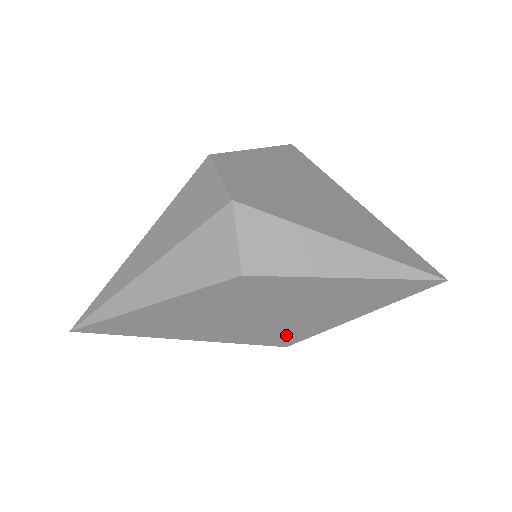
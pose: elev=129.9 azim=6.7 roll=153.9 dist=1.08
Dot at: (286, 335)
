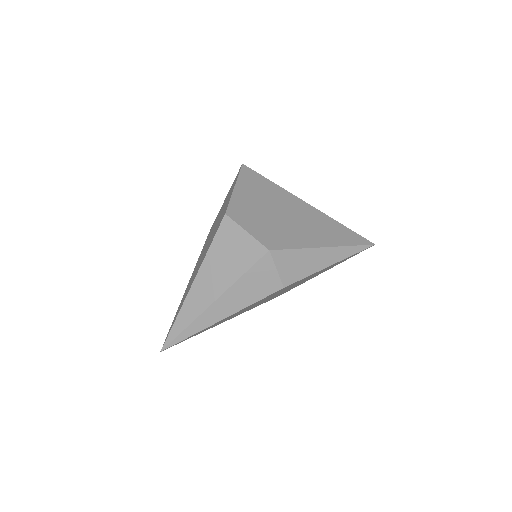
Dot at: occluded
